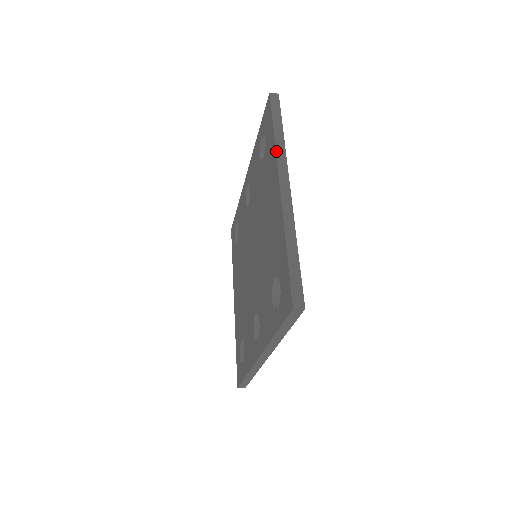
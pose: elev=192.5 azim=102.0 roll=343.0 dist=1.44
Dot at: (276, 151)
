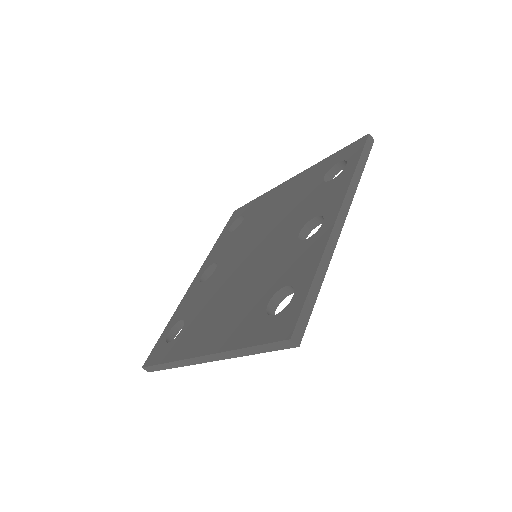
Dot at: (270, 190)
